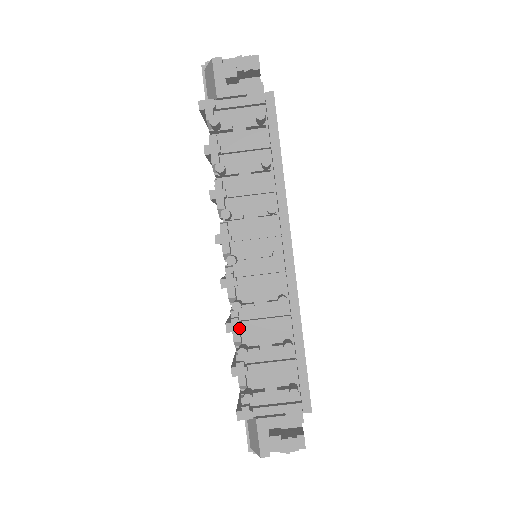
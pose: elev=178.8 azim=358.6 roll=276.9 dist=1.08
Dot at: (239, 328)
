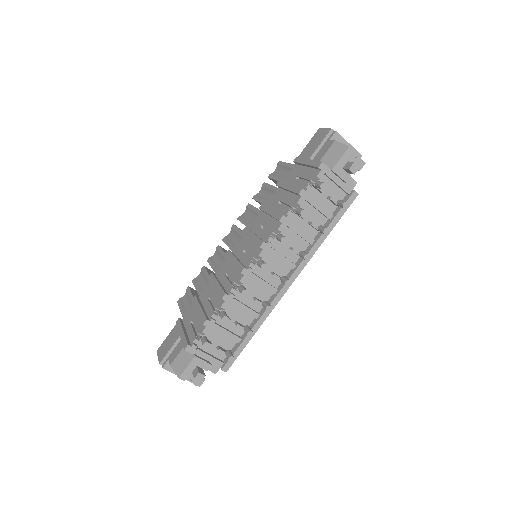
Dot at: (230, 302)
